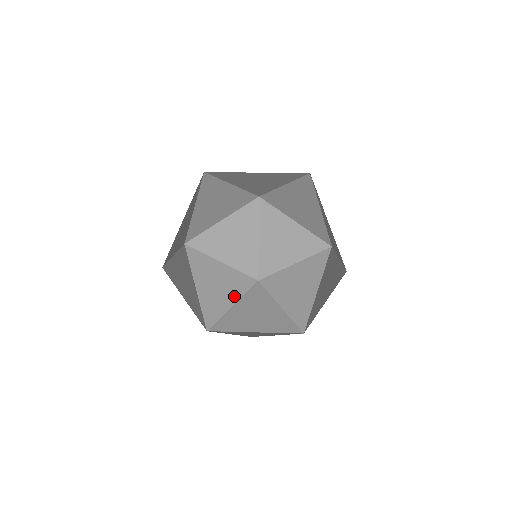
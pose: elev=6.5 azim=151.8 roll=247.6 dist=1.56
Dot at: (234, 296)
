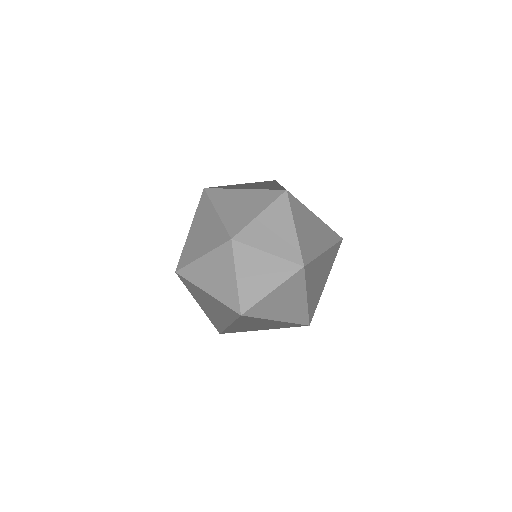
Dot at: (228, 319)
